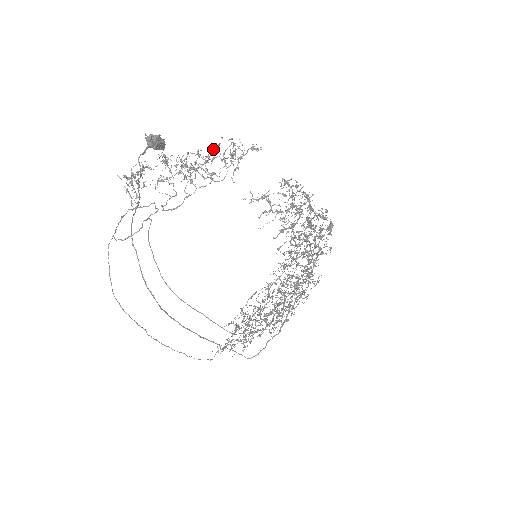
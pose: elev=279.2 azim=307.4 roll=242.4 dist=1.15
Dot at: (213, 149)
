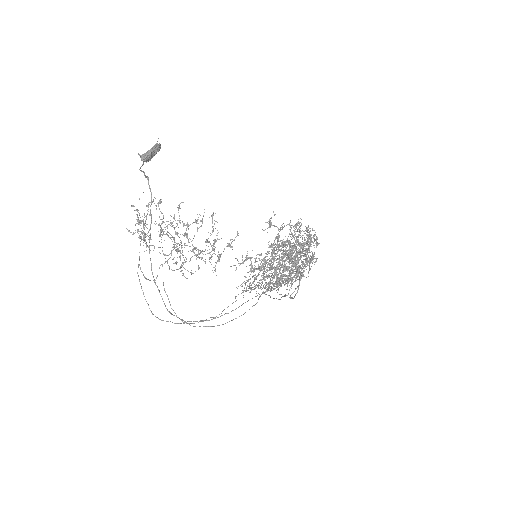
Dot at: (197, 230)
